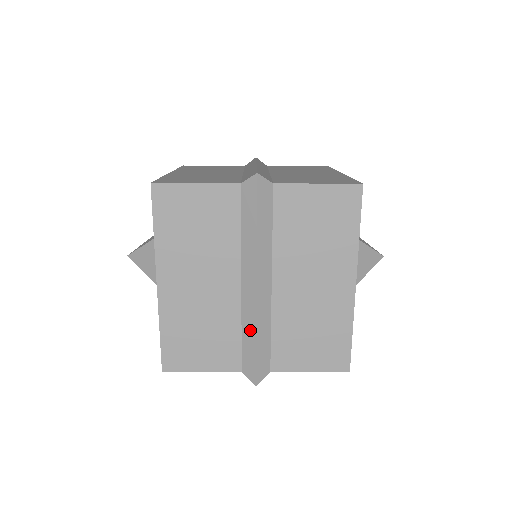
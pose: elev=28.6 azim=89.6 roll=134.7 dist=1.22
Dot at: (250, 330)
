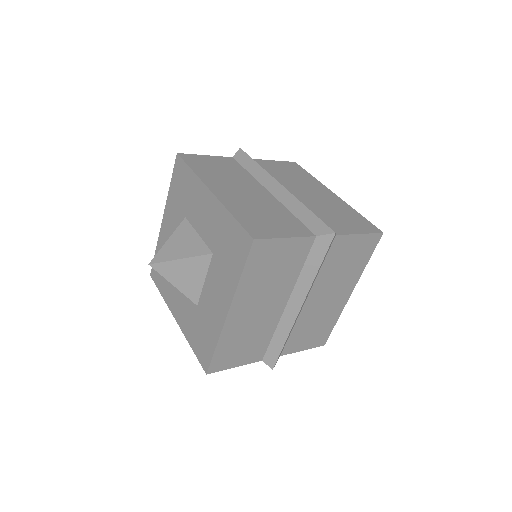
Dot at: (282, 335)
